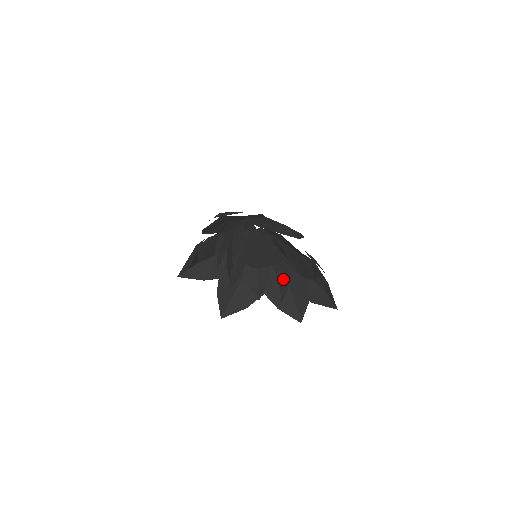
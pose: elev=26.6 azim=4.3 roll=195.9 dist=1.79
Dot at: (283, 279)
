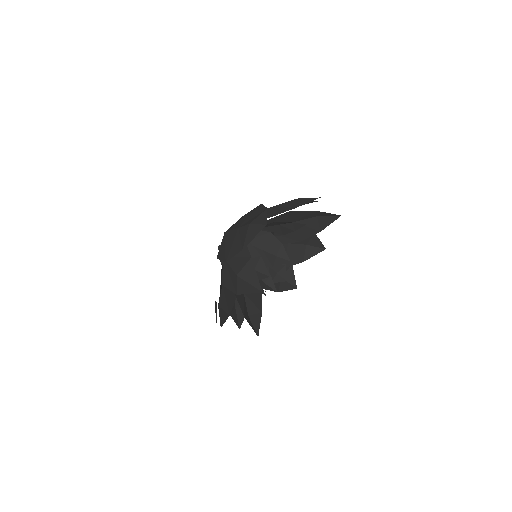
Dot at: occluded
